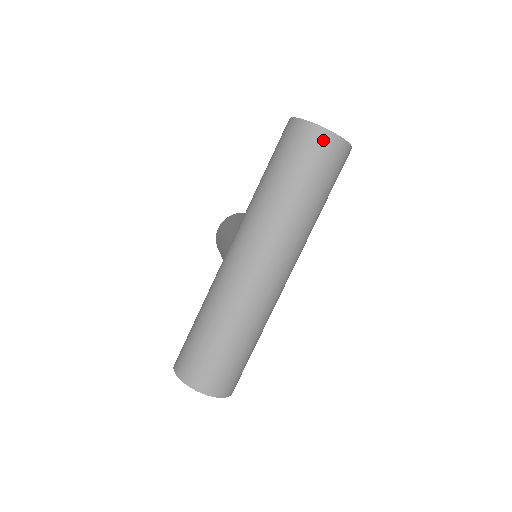
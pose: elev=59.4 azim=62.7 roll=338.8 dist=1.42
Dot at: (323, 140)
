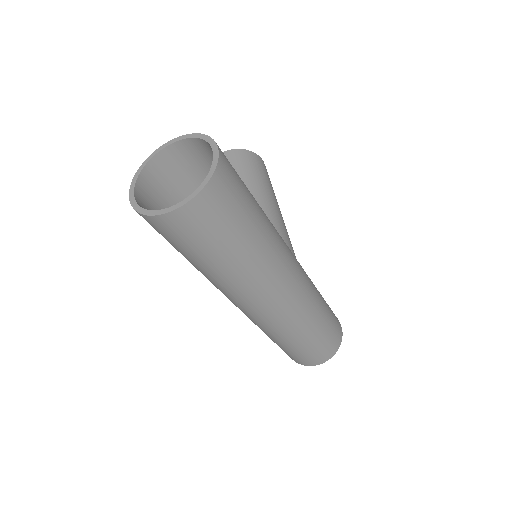
Dot at: (181, 221)
